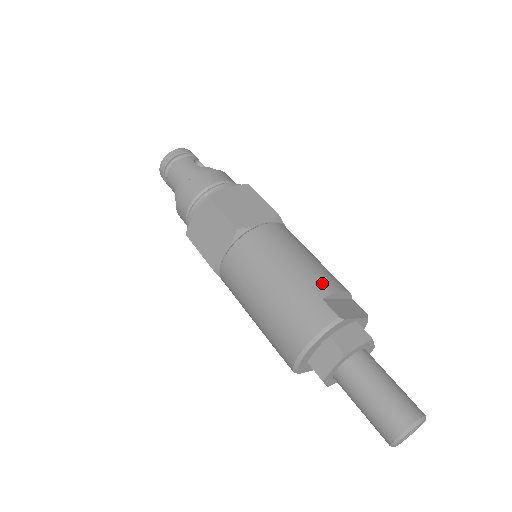
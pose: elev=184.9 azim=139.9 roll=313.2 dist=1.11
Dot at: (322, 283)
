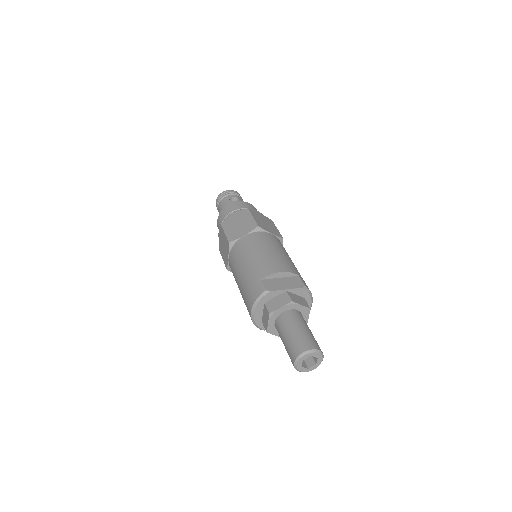
Dot at: (265, 269)
